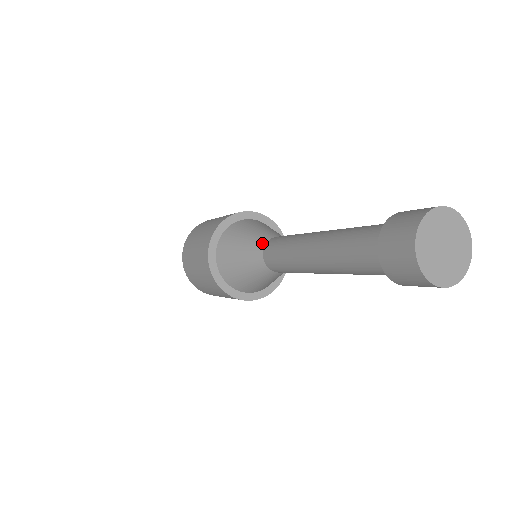
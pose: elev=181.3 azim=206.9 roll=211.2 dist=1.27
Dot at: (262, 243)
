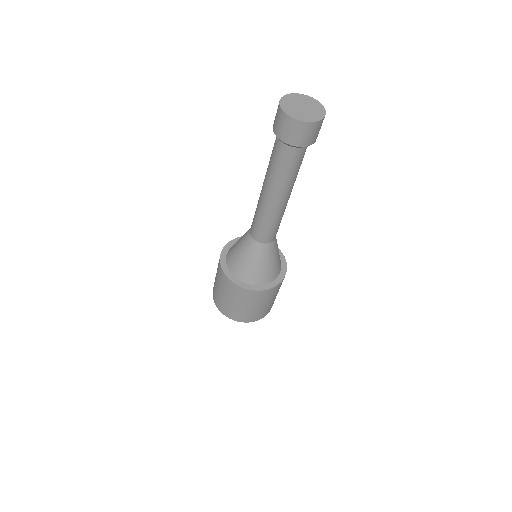
Dot at: (249, 238)
